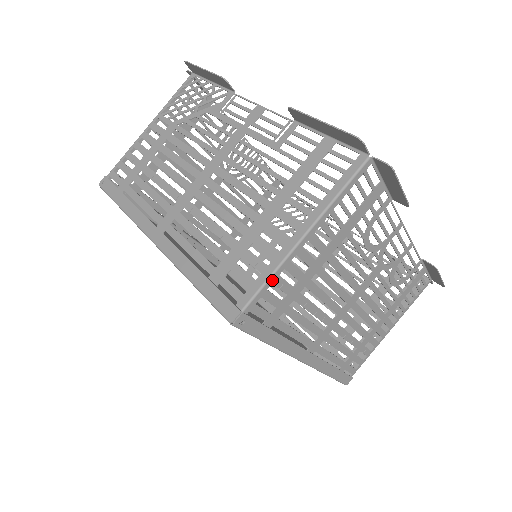
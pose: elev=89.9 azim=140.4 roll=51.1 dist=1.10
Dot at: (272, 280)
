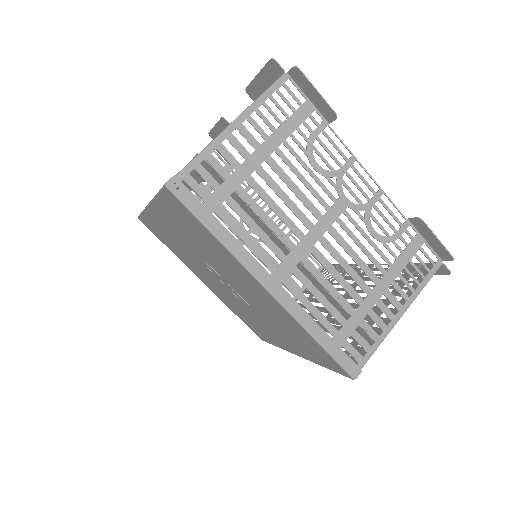
Dot at: (204, 155)
